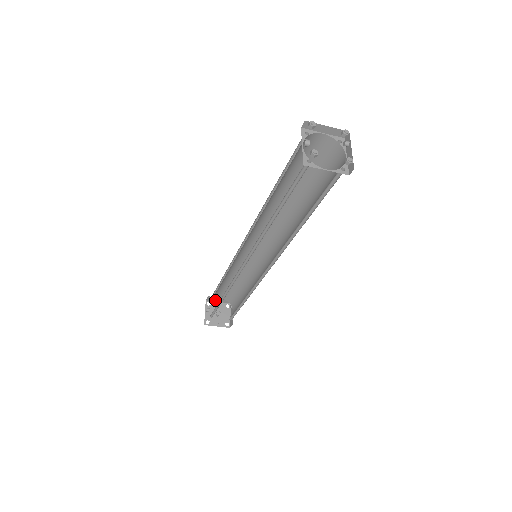
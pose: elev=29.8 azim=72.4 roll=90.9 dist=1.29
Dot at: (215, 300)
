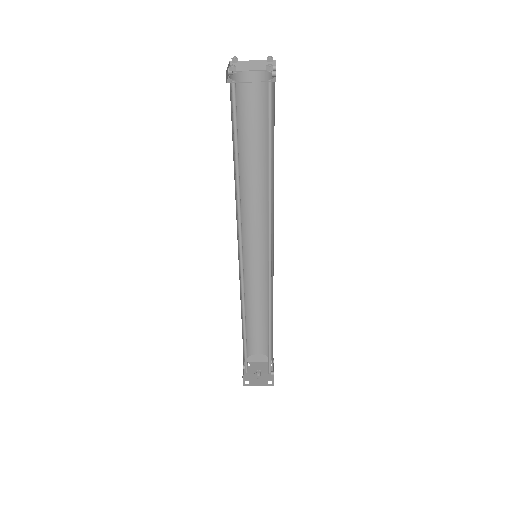
Dot at: (254, 359)
